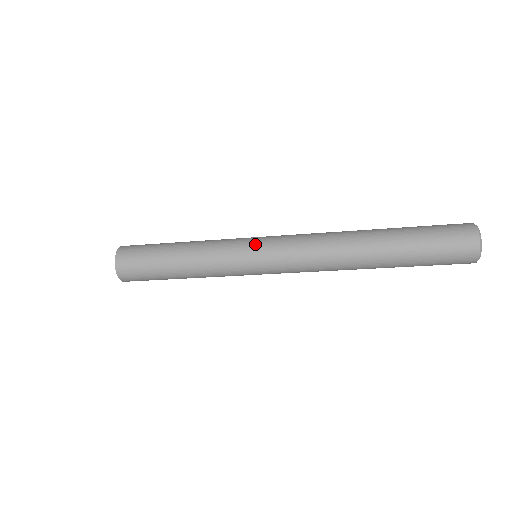
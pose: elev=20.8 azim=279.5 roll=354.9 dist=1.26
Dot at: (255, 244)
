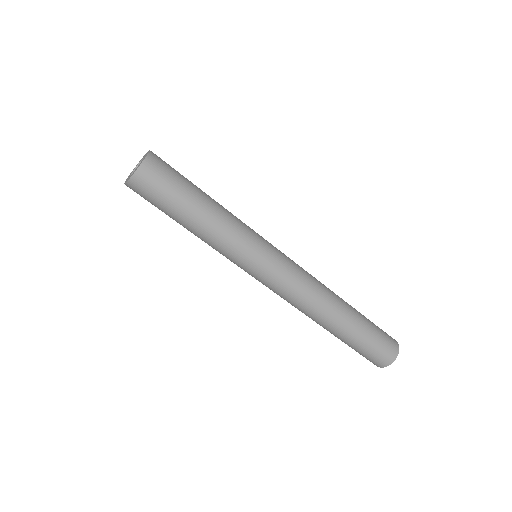
Dot at: occluded
